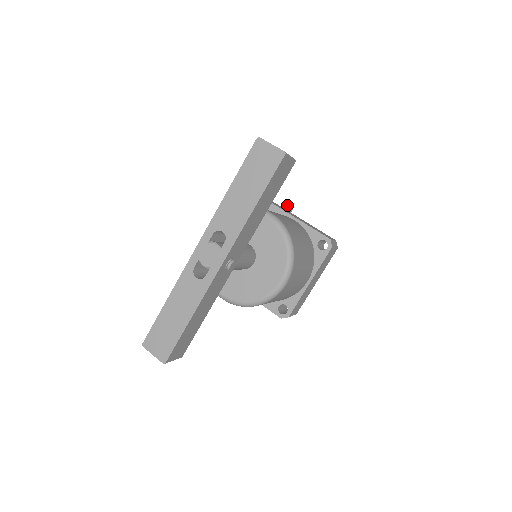
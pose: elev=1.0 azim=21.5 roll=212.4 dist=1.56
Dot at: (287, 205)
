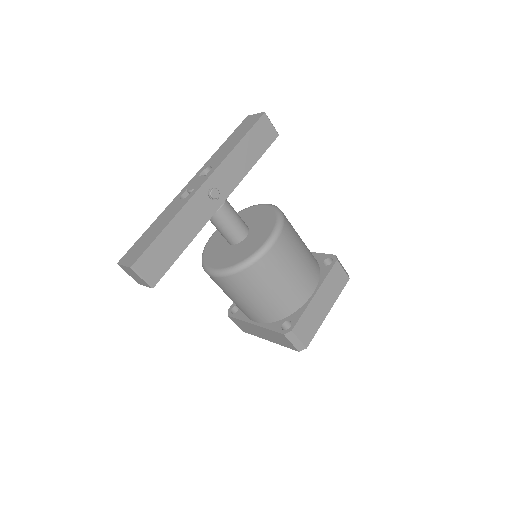
Dot at: occluded
